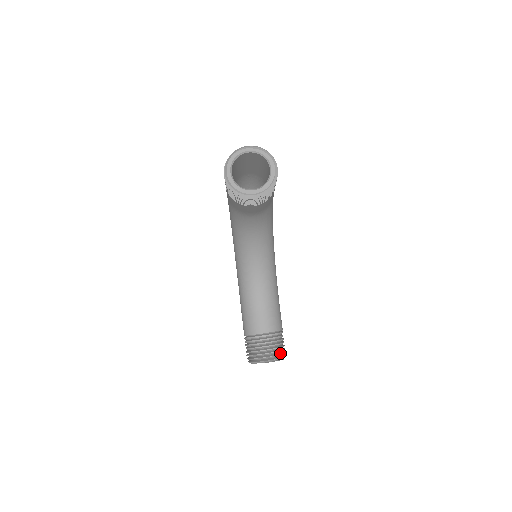
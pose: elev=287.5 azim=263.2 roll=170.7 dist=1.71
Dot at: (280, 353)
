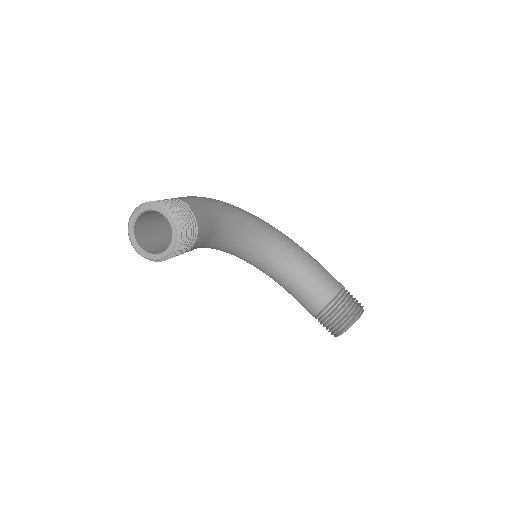
Dot at: (353, 313)
